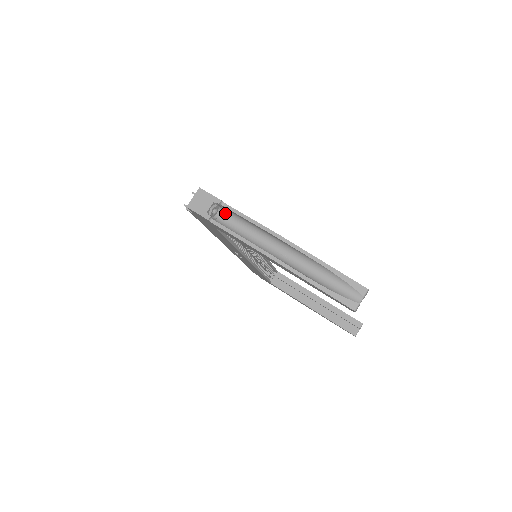
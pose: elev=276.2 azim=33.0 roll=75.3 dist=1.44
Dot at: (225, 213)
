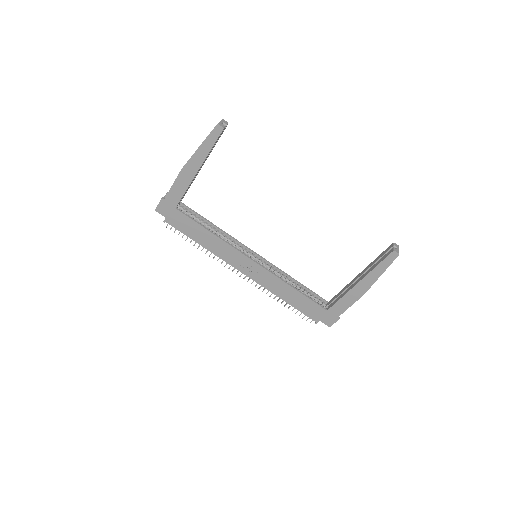
Dot at: occluded
